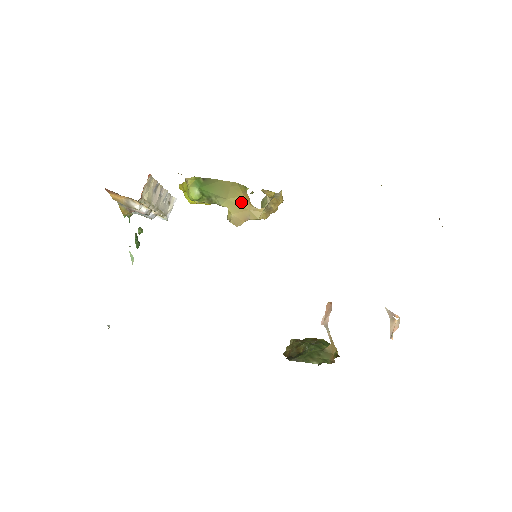
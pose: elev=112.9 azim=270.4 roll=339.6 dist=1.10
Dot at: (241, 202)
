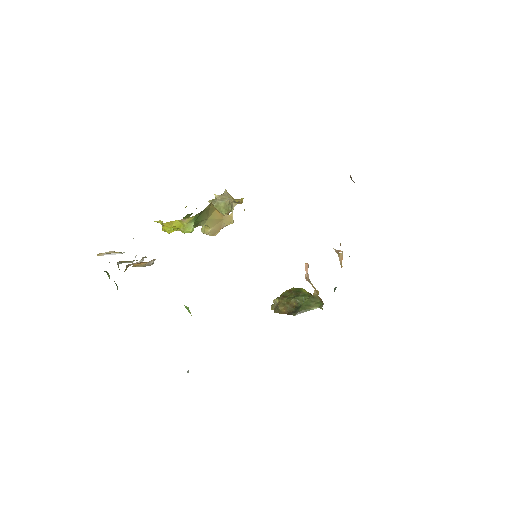
Dot at: (216, 216)
